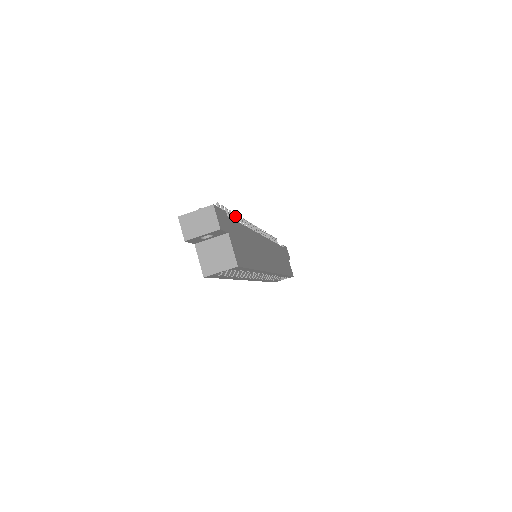
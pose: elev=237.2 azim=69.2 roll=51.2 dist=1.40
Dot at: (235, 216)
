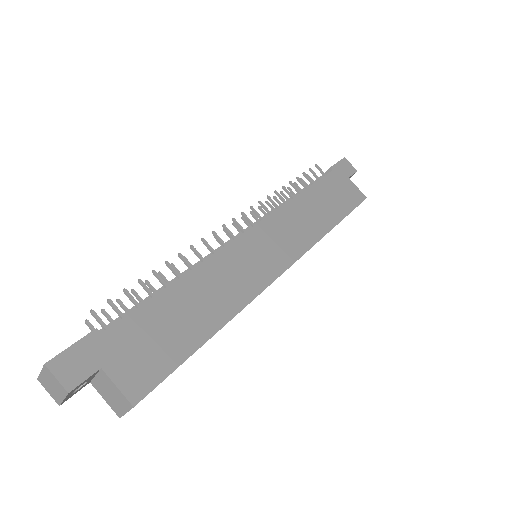
Dot at: (156, 275)
